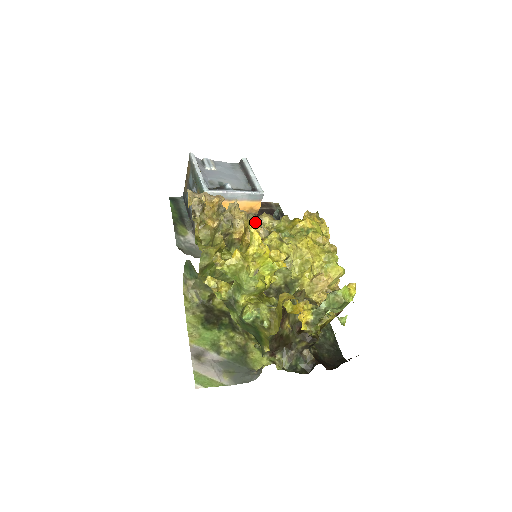
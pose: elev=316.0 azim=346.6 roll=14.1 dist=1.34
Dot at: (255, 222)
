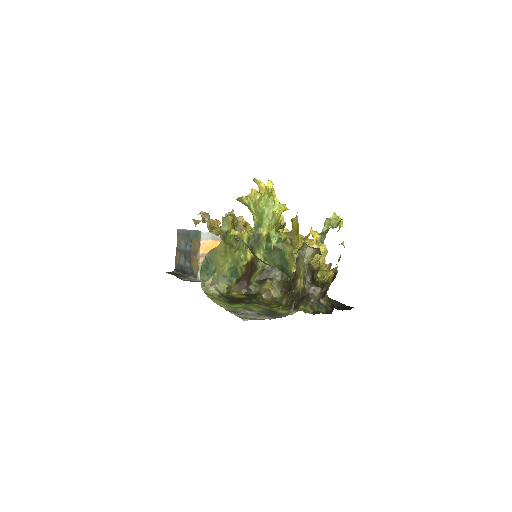
Dot at: occluded
